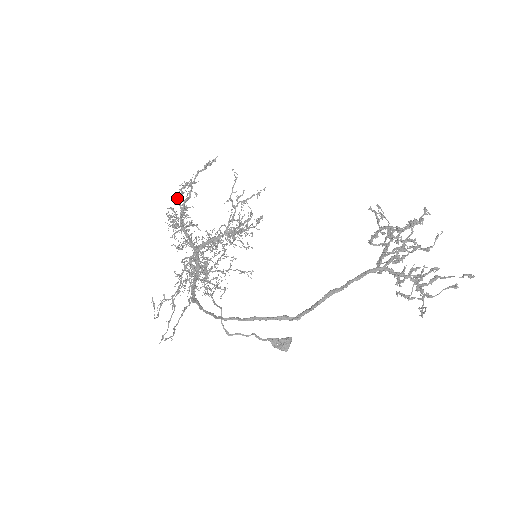
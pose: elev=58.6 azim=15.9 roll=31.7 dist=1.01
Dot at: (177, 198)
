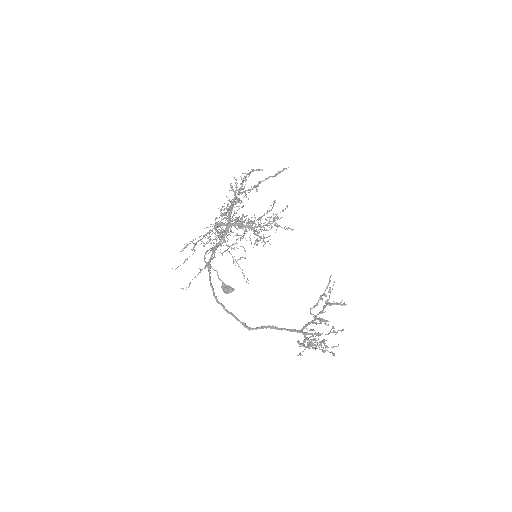
Dot at: occluded
